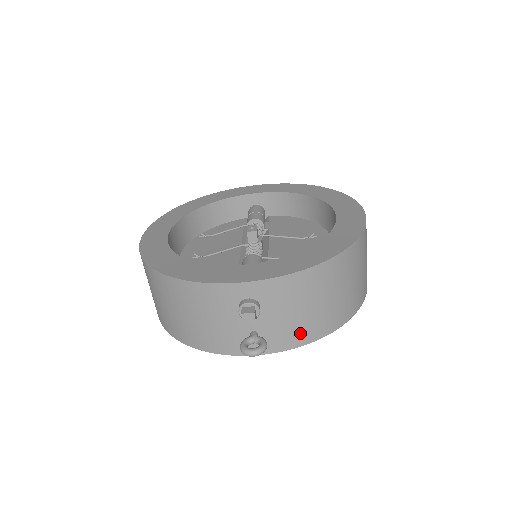
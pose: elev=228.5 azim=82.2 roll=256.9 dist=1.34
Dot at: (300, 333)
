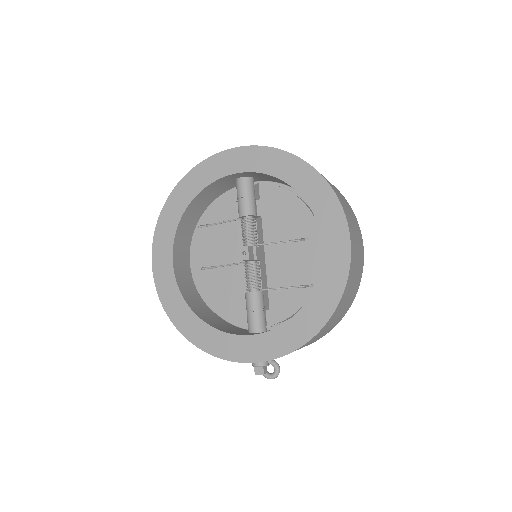
Dot at: occluded
